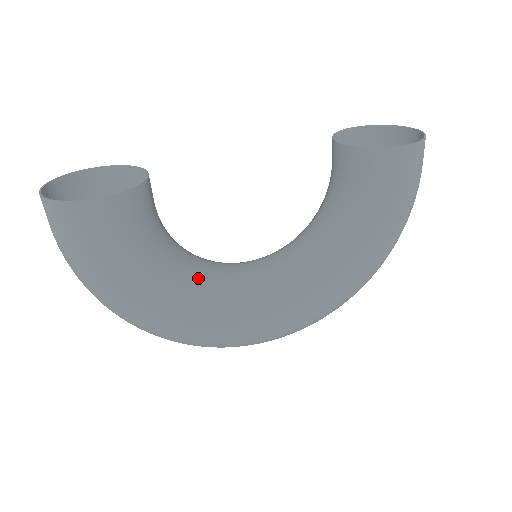
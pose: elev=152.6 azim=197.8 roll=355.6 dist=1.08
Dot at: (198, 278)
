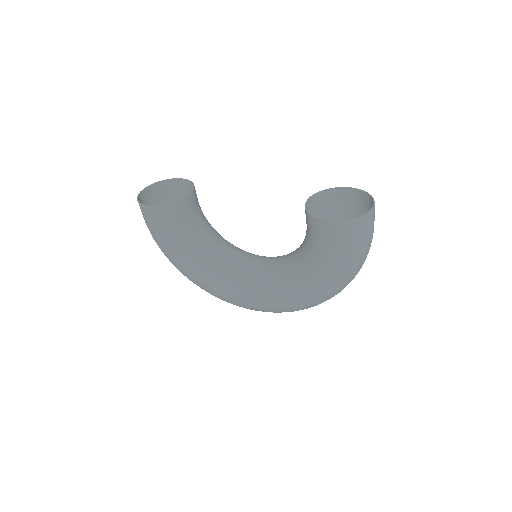
Dot at: (211, 258)
